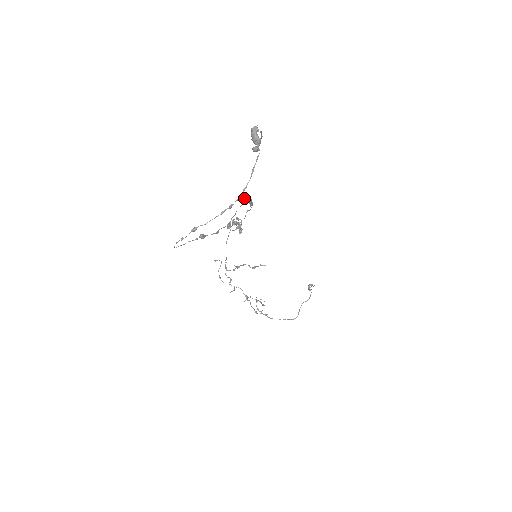
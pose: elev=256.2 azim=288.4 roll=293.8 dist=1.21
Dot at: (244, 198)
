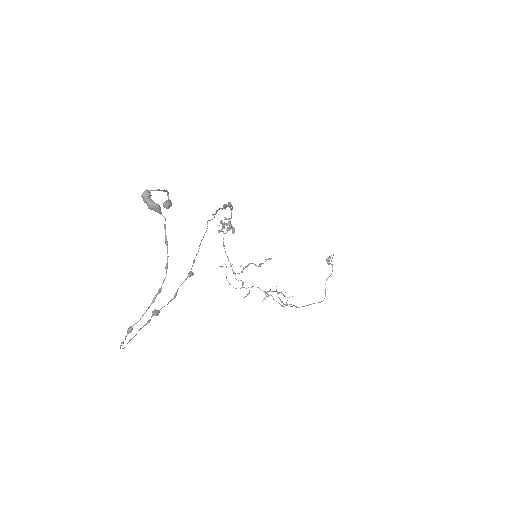
Dot at: (207, 221)
